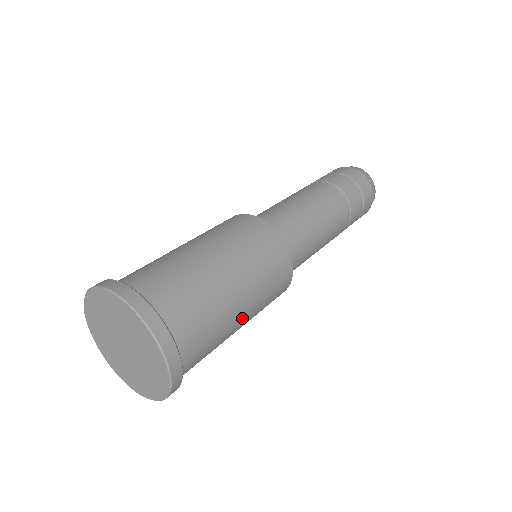
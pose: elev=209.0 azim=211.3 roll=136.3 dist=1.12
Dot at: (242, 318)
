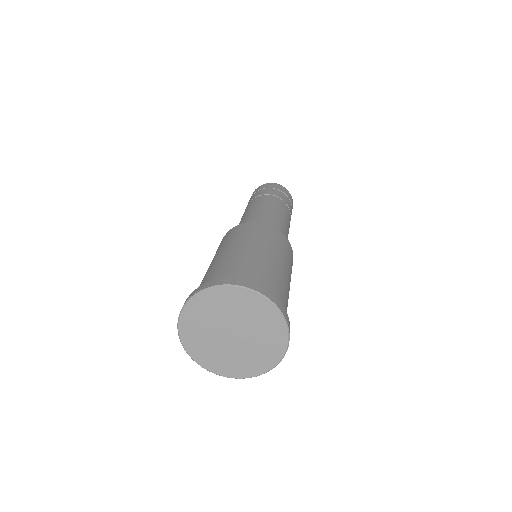
Dot at: occluded
